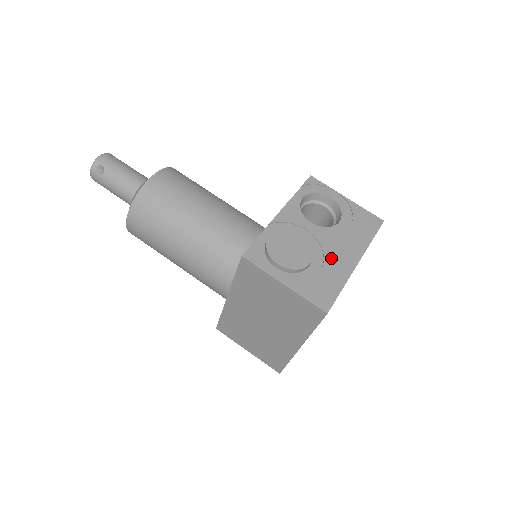
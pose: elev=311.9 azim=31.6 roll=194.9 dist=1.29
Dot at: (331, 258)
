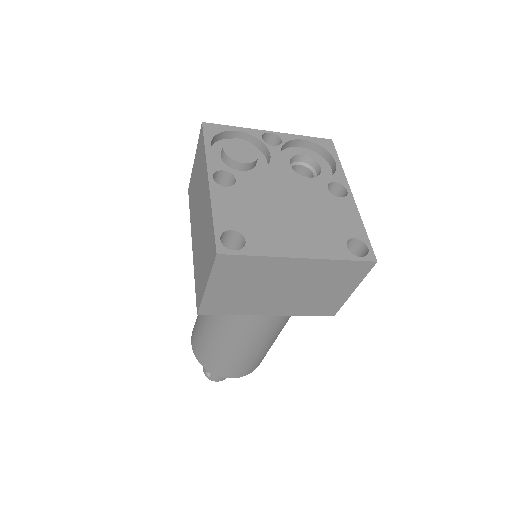
Dot at: occluded
